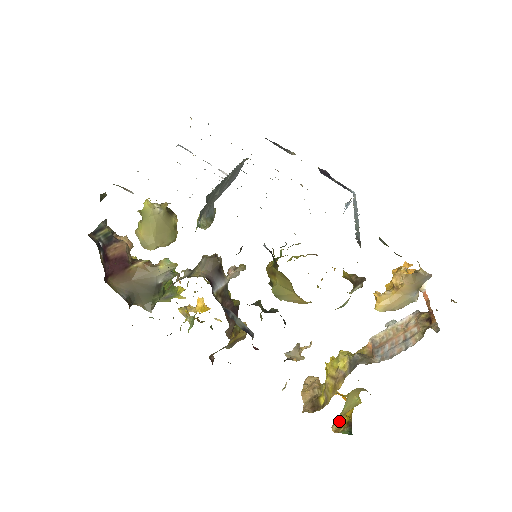
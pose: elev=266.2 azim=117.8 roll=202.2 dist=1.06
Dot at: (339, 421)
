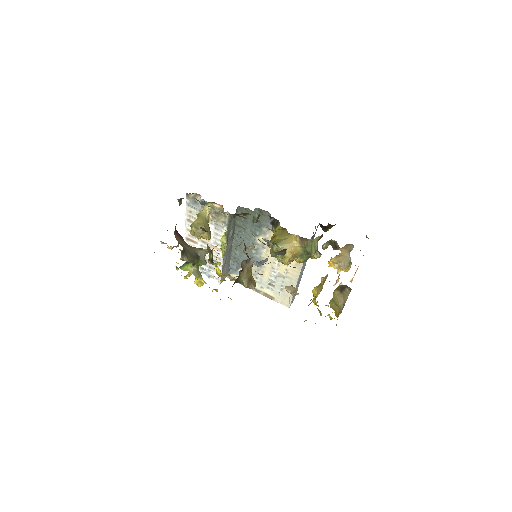
Dot at: occluded
